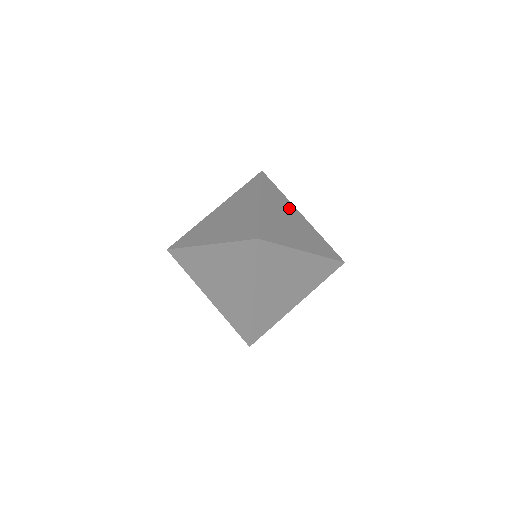
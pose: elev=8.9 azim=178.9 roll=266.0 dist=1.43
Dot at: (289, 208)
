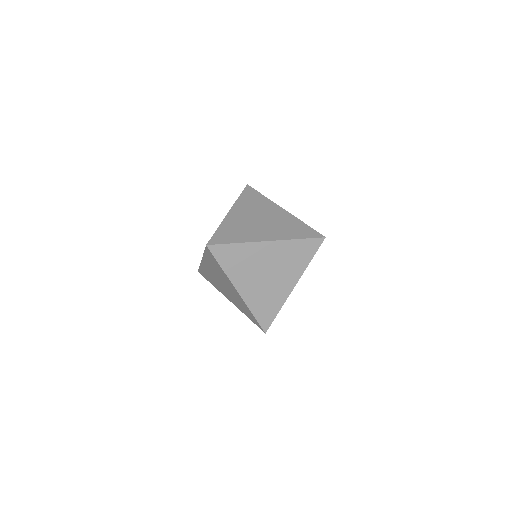
Dot at: (266, 207)
